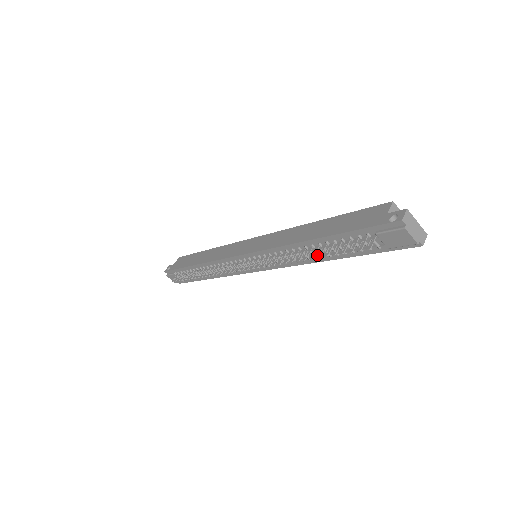
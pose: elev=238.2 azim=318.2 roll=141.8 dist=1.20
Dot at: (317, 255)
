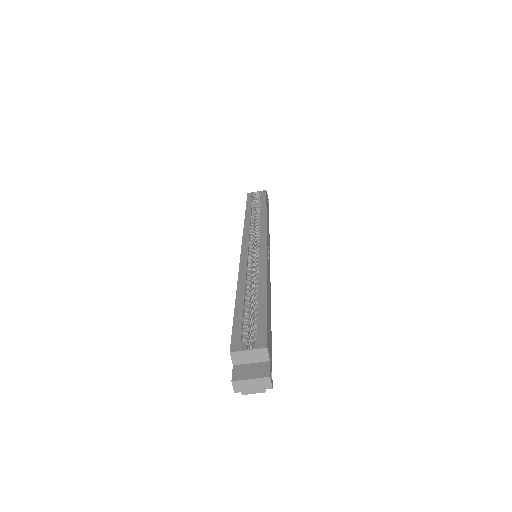
Dot at: occluded
